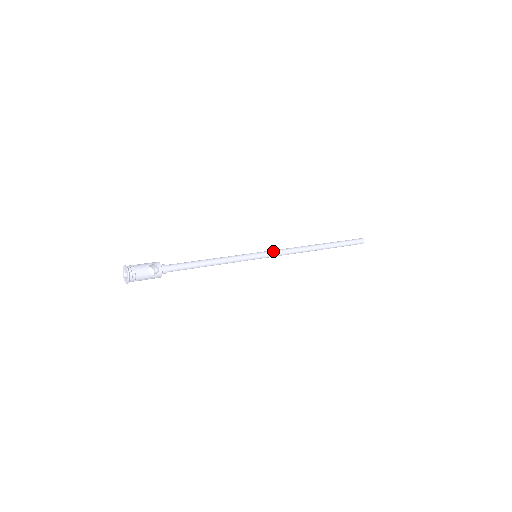
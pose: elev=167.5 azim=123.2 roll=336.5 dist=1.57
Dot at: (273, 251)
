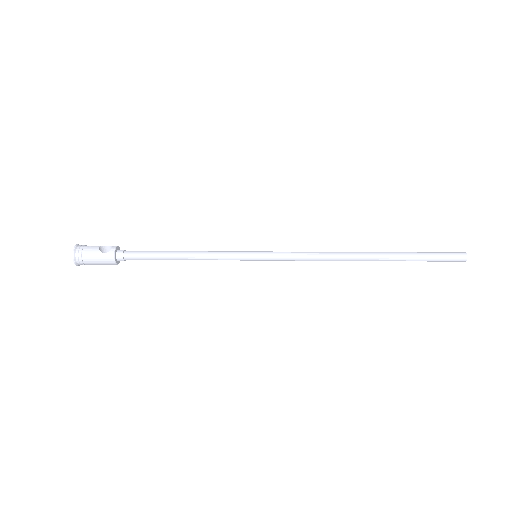
Dot at: occluded
